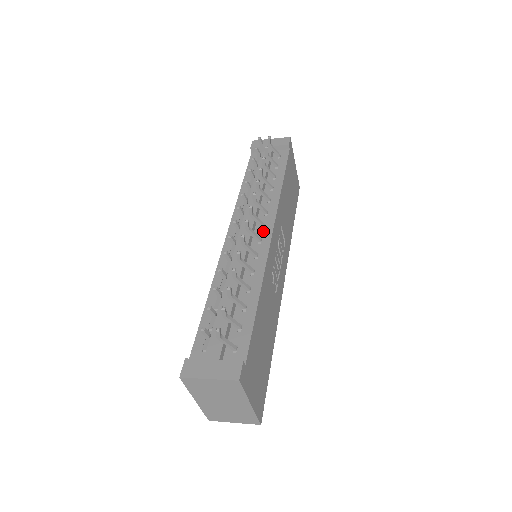
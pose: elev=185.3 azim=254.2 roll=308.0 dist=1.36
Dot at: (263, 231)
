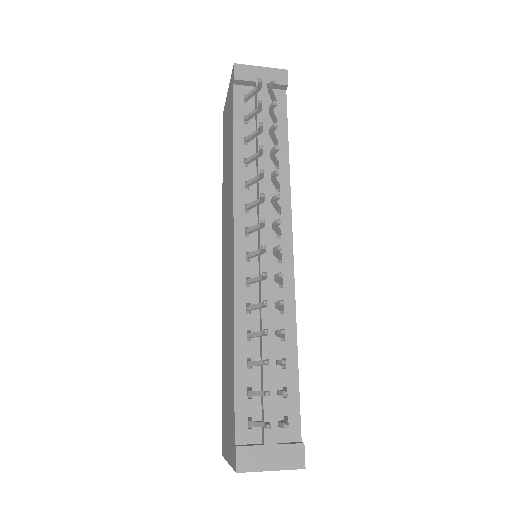
Dot at: (281, 241)
